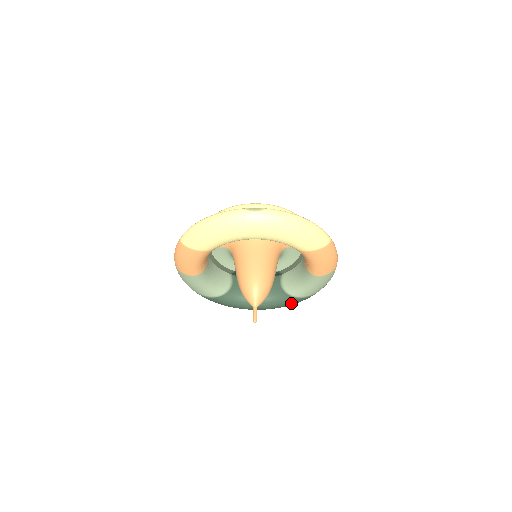
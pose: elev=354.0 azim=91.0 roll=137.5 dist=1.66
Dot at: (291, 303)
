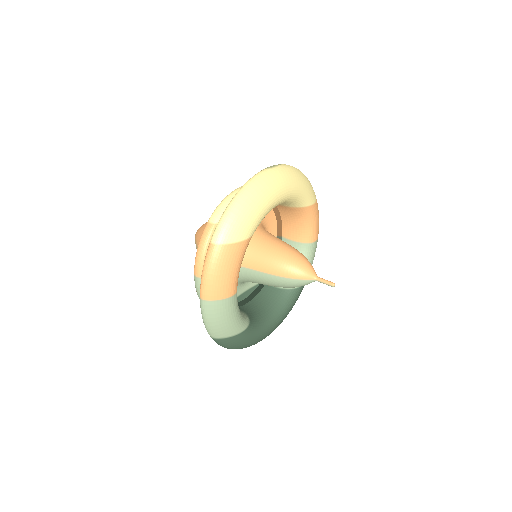
Dot at: (296, 300)
